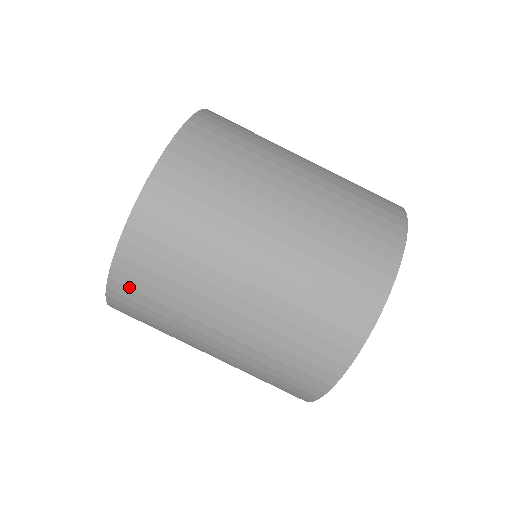
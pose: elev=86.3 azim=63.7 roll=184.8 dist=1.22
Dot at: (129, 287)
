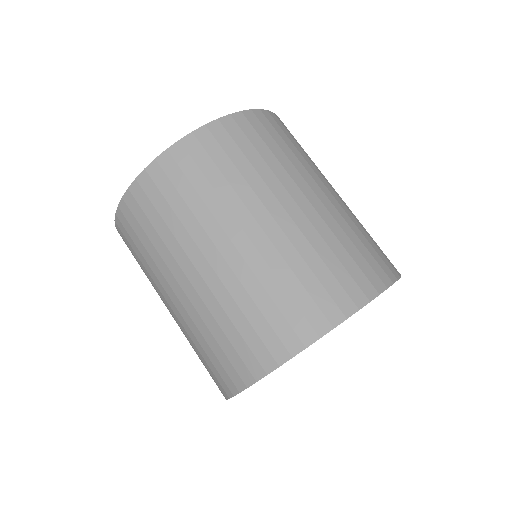
Dot at: (139, 204)
